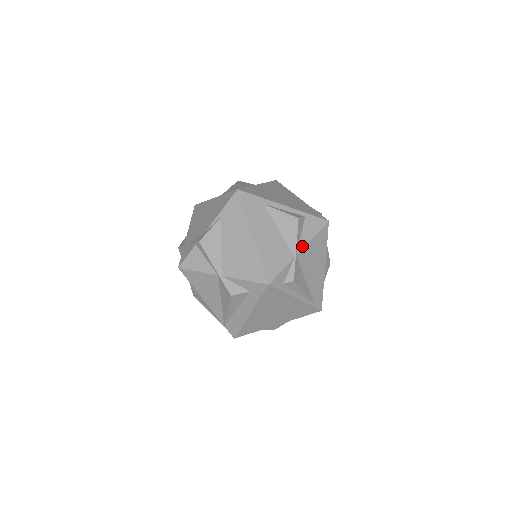
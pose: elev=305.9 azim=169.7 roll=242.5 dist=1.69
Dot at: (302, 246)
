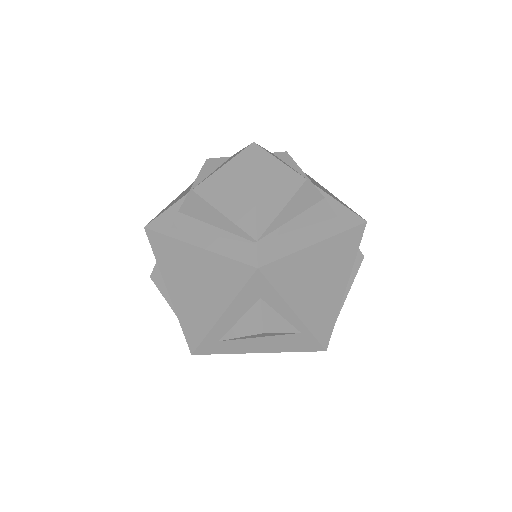
Dot at: occluded
